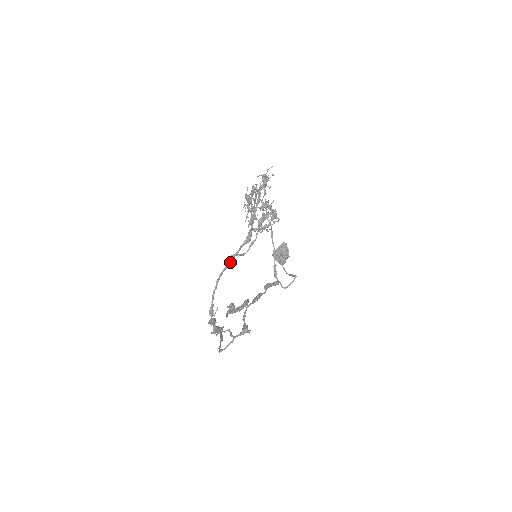
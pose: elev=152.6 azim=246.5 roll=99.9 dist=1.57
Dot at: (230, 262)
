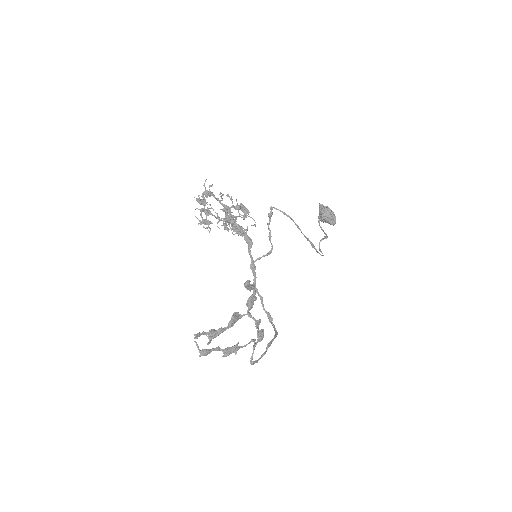
Dot at: (254, 270)
